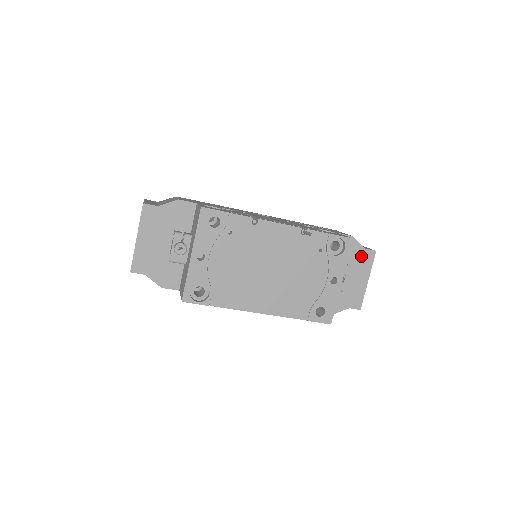
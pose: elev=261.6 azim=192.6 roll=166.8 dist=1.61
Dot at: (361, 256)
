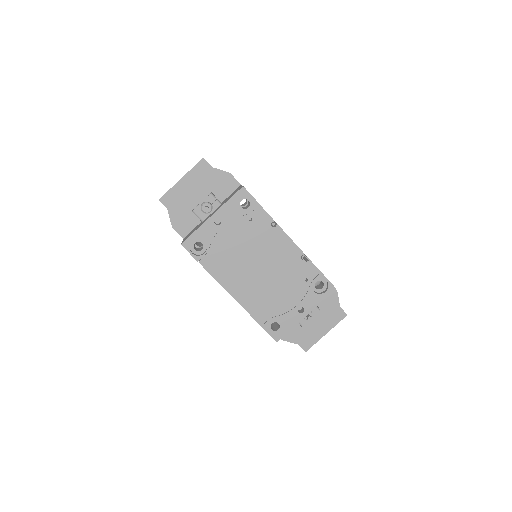
Dot at: (334, 311)
